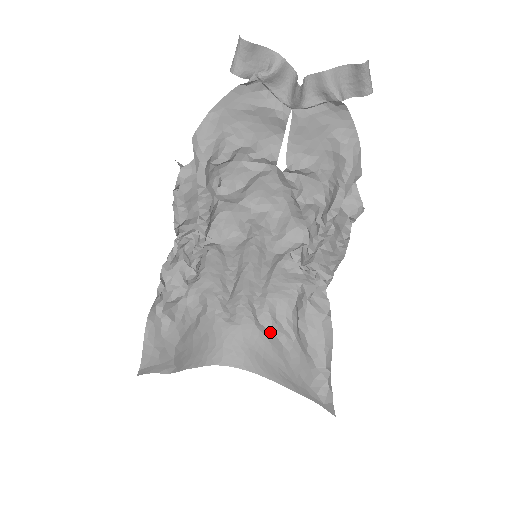
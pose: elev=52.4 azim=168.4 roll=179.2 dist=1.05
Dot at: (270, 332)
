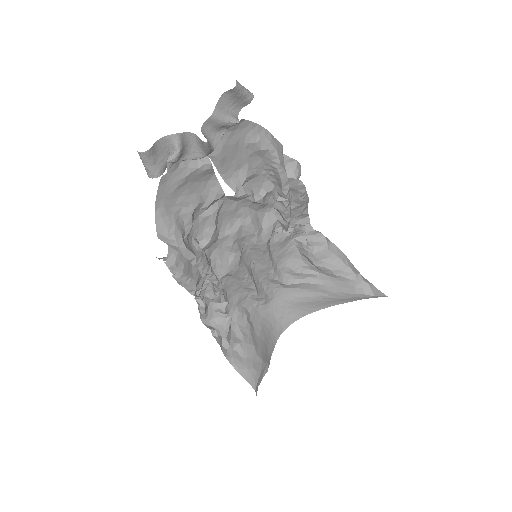
Dot at: (299, 284)
